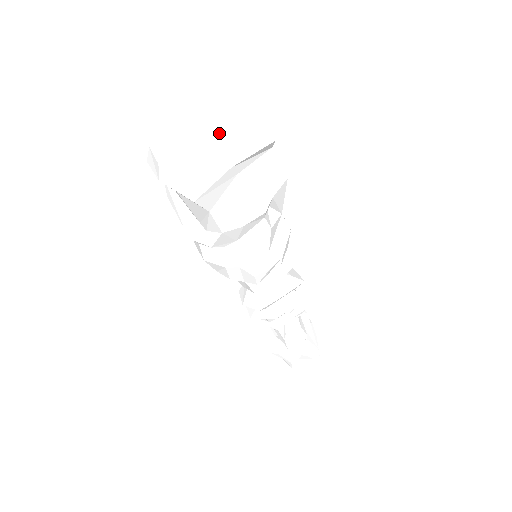
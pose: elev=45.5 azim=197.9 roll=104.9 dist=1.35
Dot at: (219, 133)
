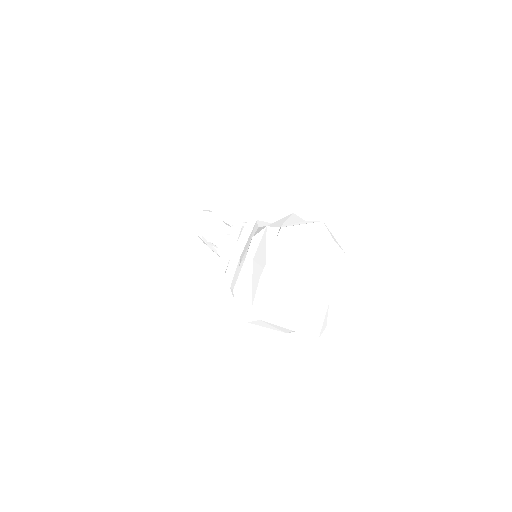
Dot at: (317, 272)
